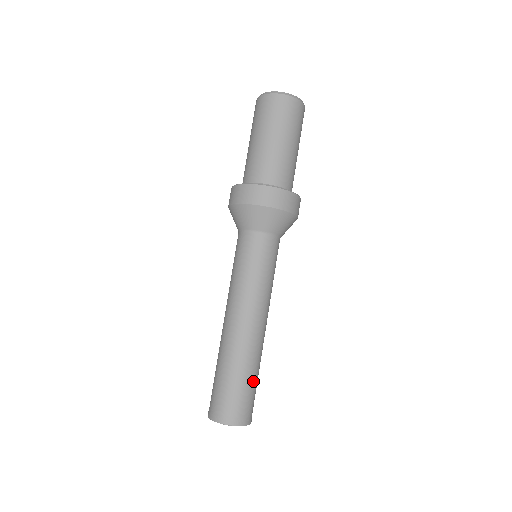
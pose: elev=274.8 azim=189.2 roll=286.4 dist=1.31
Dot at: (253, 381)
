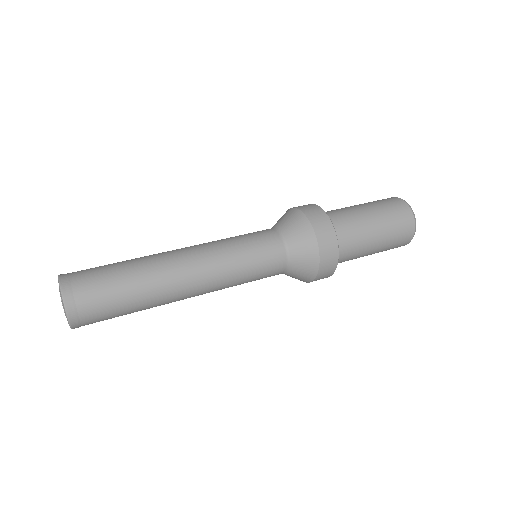
Dot at: (125, 301)
